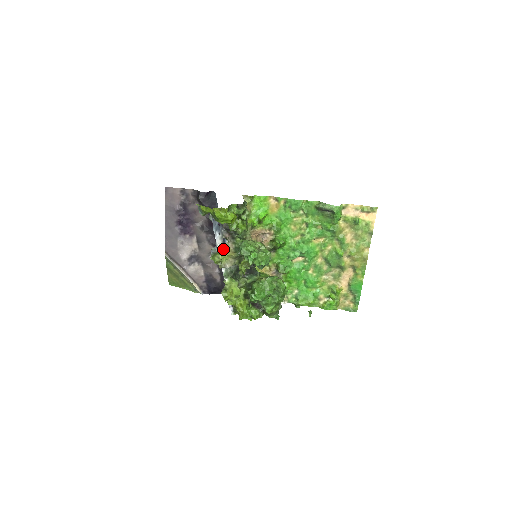
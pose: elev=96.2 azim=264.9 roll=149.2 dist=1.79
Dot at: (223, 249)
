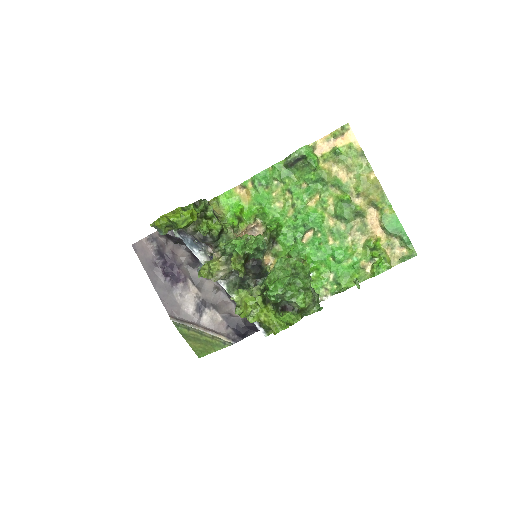
Dot at: (209, 262)
